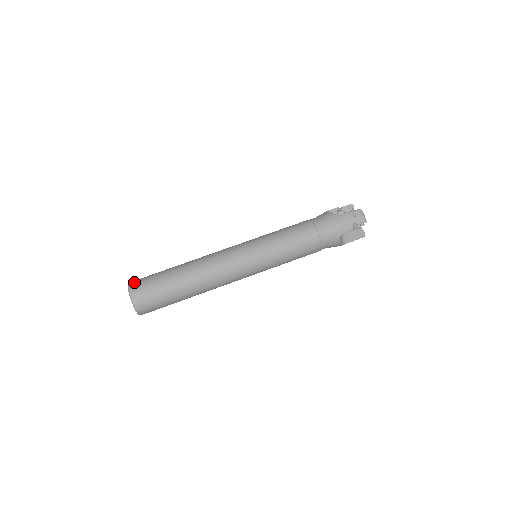
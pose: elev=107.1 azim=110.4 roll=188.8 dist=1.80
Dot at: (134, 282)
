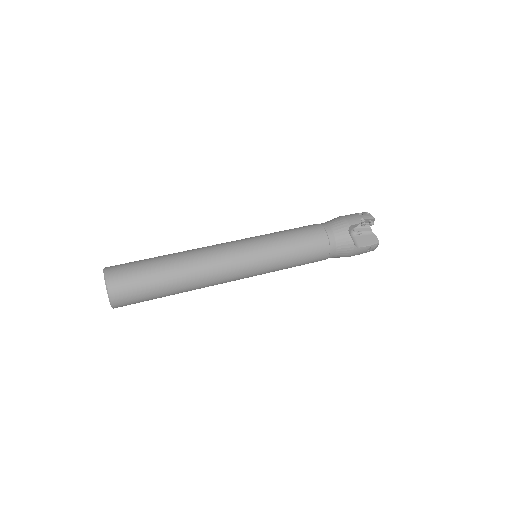
Dot at: occluded
